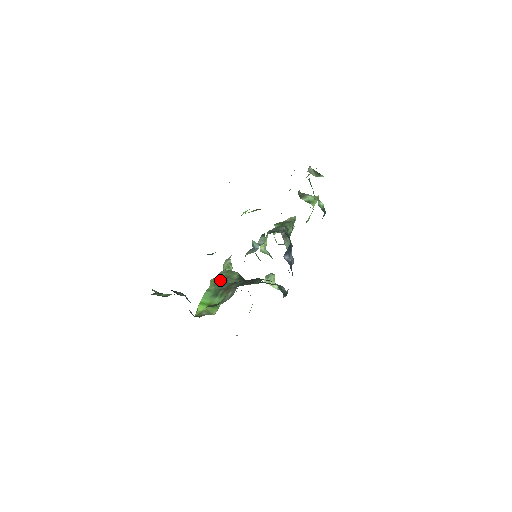
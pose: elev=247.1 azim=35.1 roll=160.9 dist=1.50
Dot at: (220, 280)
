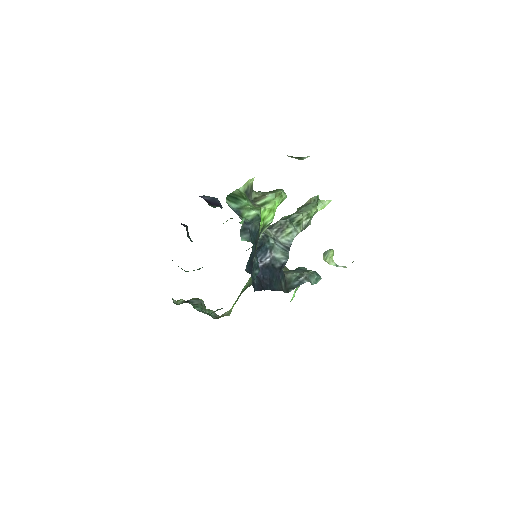
Dot at: occluded
